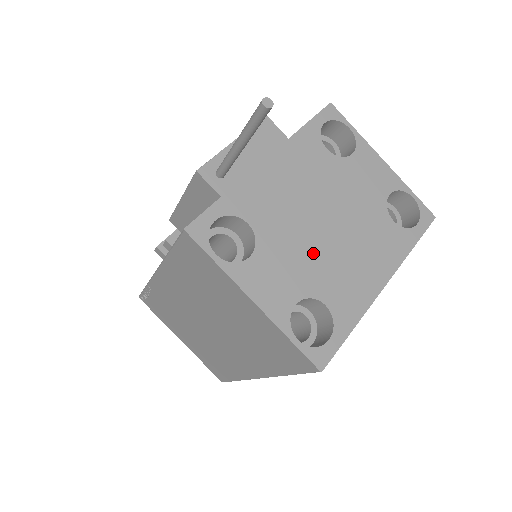
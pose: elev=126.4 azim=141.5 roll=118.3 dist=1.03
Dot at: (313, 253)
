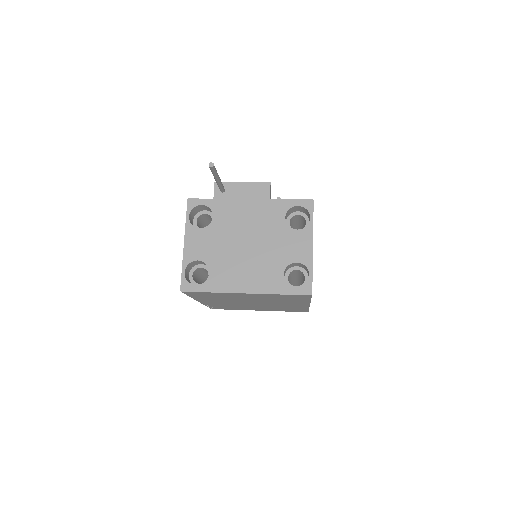
Dot at: (227, 250)
